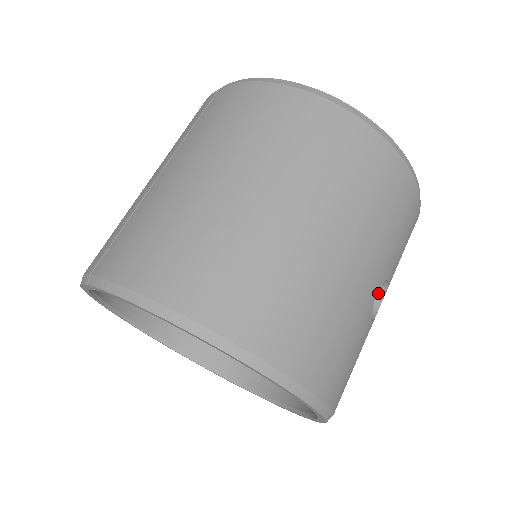
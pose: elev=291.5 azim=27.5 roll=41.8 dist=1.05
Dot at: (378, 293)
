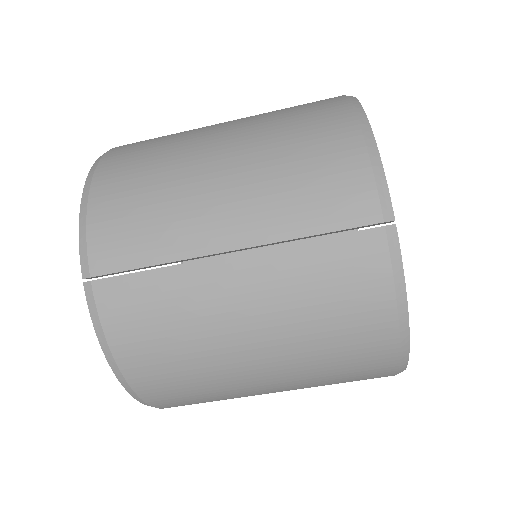
Dot at: occluded
